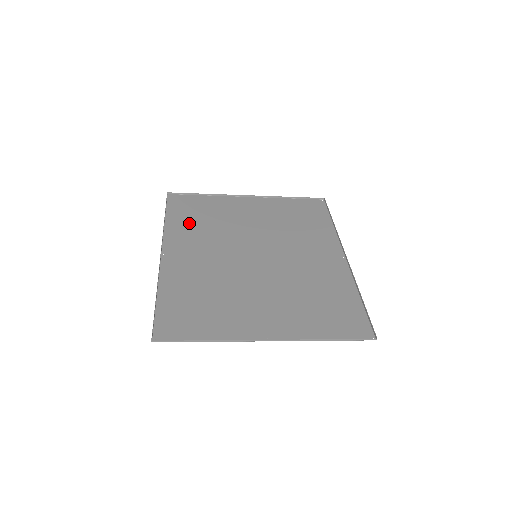
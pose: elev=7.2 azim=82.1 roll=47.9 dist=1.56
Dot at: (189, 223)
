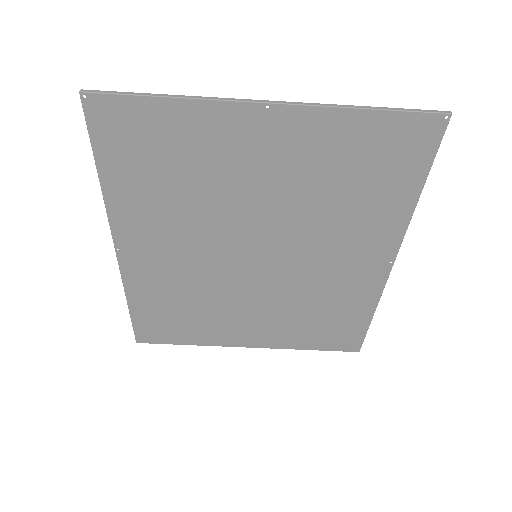
Dot at: (162, 301)
